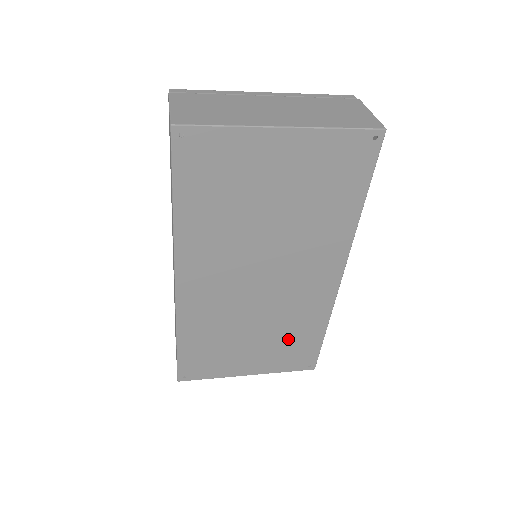
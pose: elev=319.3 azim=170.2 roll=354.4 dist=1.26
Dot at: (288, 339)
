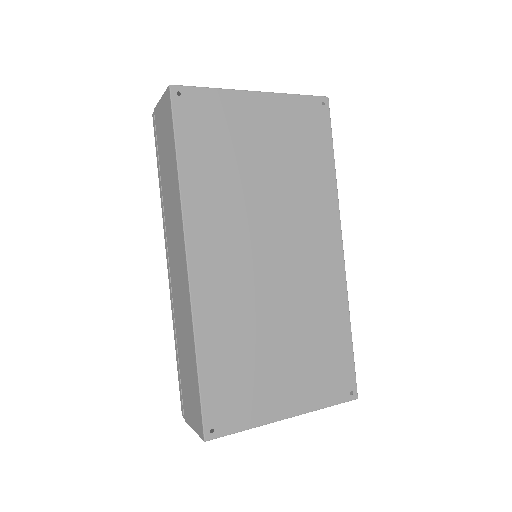
Dot at: (317, 346)
